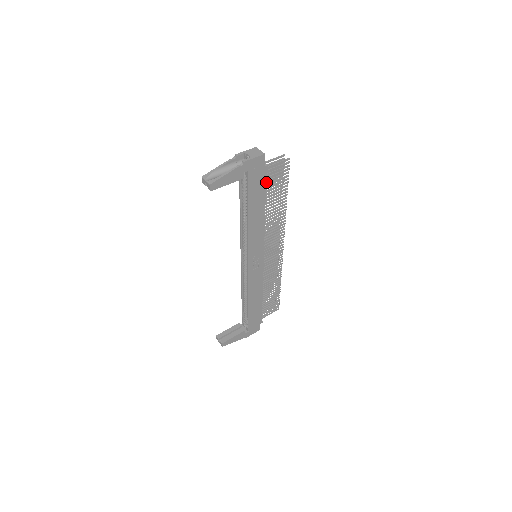
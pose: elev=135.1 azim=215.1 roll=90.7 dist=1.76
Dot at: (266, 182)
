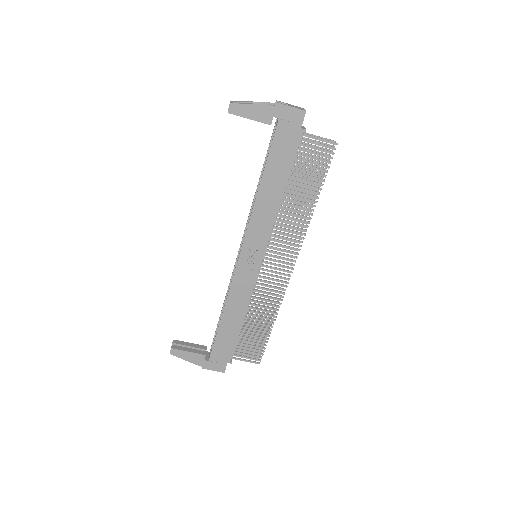
Dot at: (298, 154)
